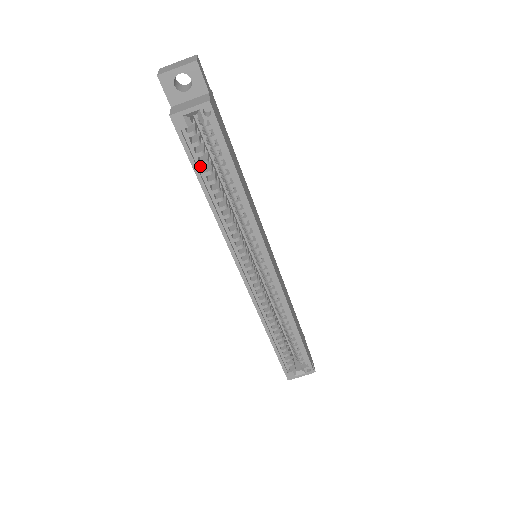
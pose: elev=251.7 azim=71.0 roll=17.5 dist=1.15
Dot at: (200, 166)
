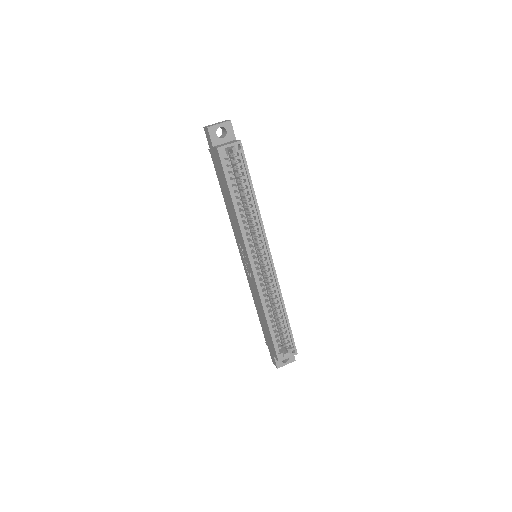
Dot at: (230, 182)
